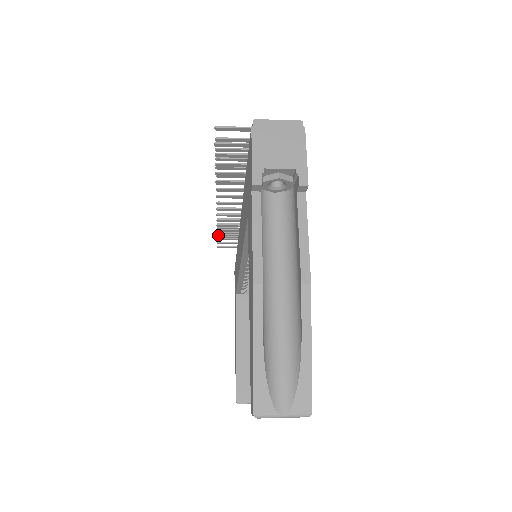
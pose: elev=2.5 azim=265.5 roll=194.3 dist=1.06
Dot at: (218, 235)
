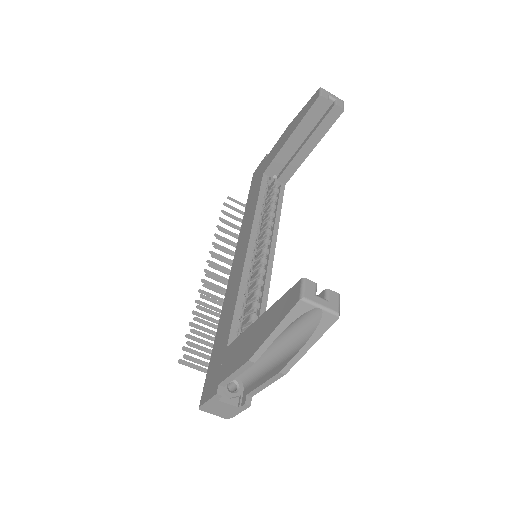
Dot at: (195, 319)
